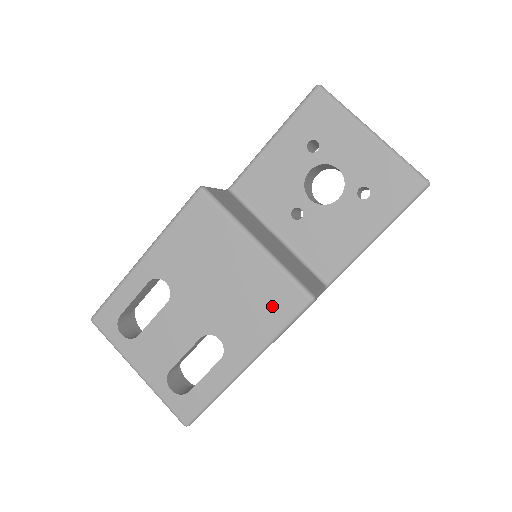
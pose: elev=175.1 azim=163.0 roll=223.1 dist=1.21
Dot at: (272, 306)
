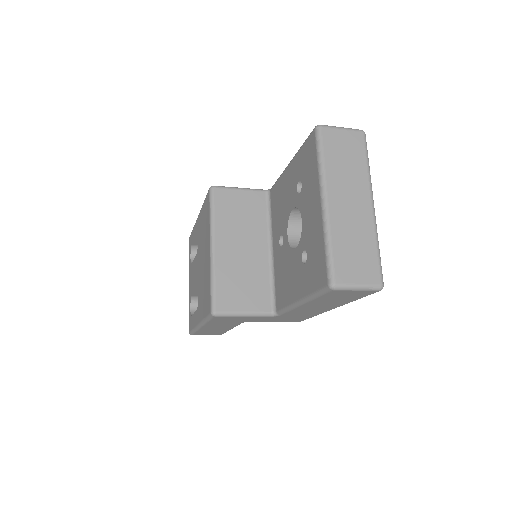
Dot at: (206, 299)
